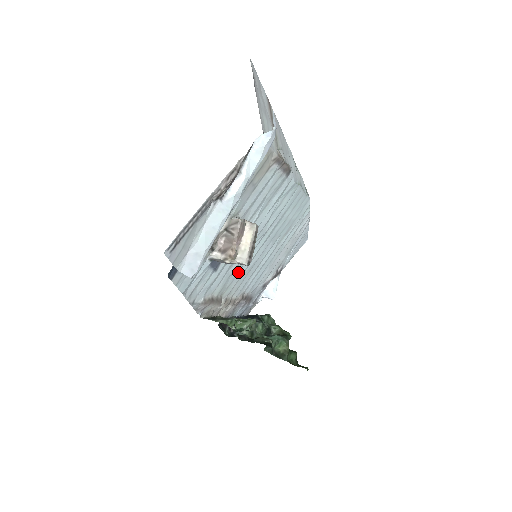
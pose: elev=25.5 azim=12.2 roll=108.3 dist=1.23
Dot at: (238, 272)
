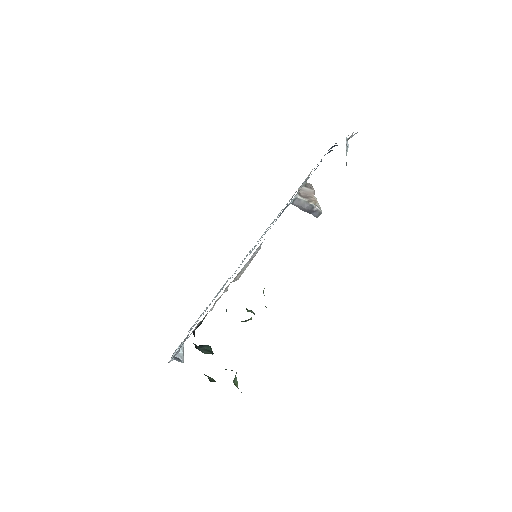
Dot at: occluded
